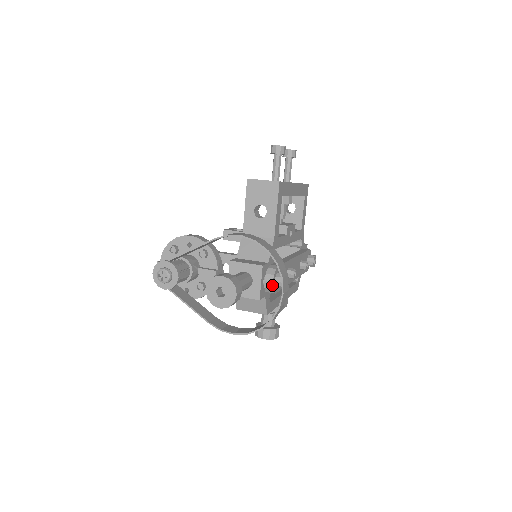
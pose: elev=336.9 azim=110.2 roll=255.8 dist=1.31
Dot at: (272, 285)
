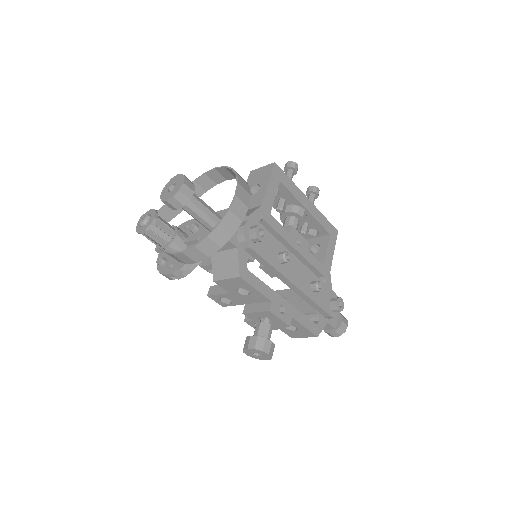
Dot at: (243, 229)
